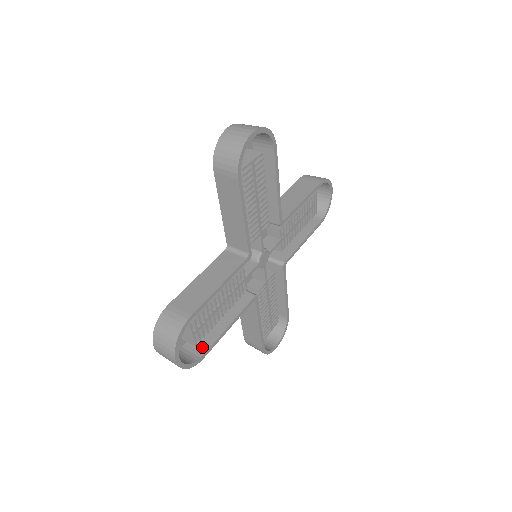
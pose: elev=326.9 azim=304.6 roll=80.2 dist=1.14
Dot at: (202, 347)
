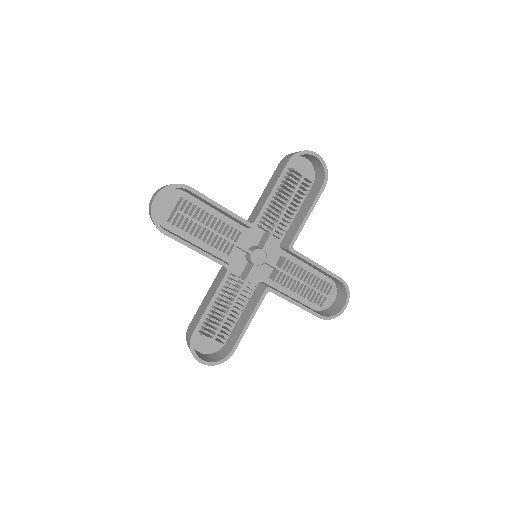
Dot at: (171, 233)
